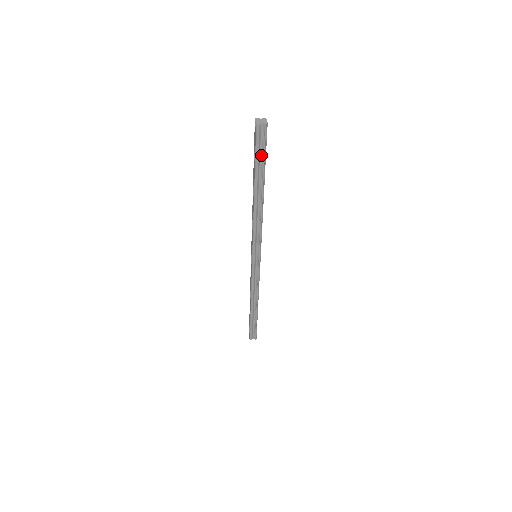
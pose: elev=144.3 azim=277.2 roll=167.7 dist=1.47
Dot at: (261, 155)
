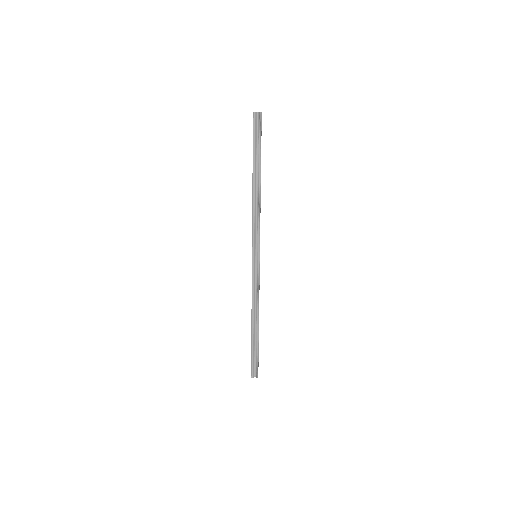
Dot at: (257, 142)
